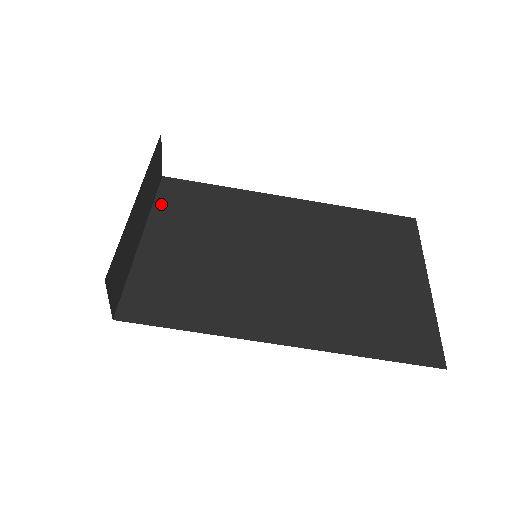
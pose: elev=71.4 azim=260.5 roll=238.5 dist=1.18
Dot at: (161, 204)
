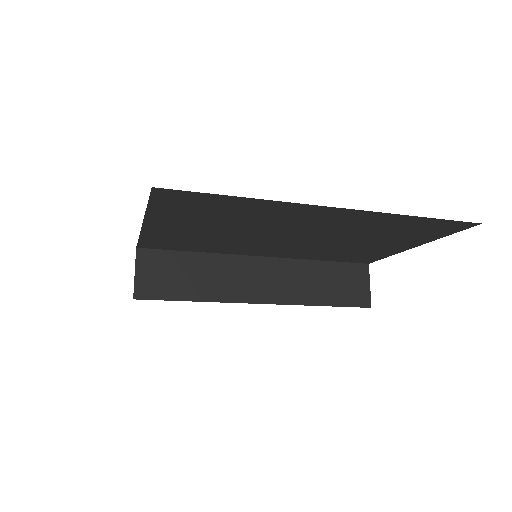
Dot at: (157, 208)
